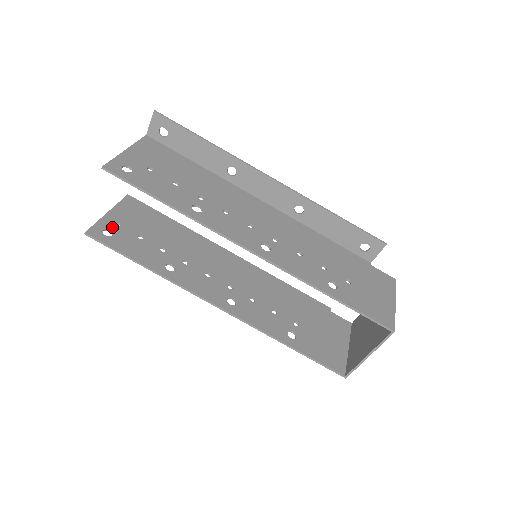
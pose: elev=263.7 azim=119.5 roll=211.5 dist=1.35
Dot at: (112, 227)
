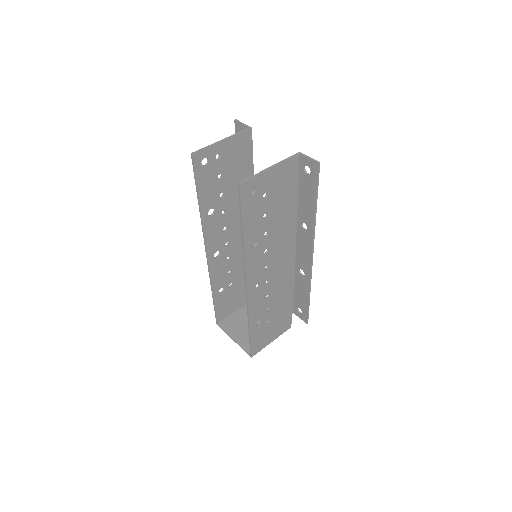
Dot at: (212, 158)
